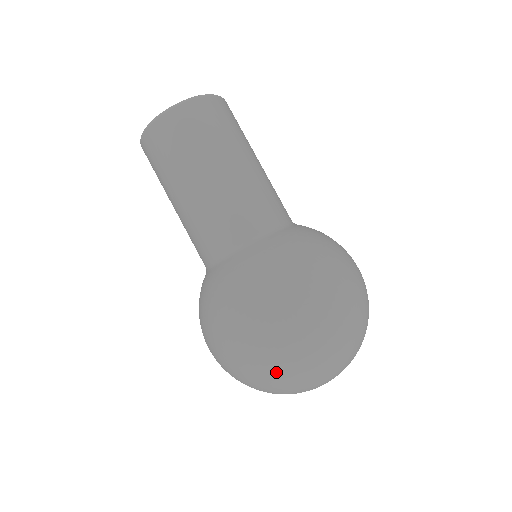
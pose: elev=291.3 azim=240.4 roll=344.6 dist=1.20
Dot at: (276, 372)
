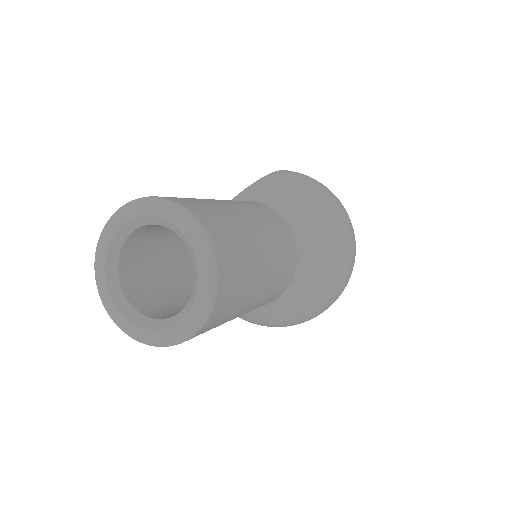
Dot at: occluded
